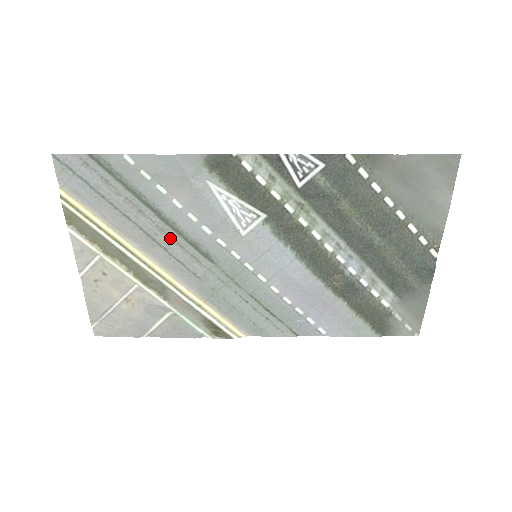
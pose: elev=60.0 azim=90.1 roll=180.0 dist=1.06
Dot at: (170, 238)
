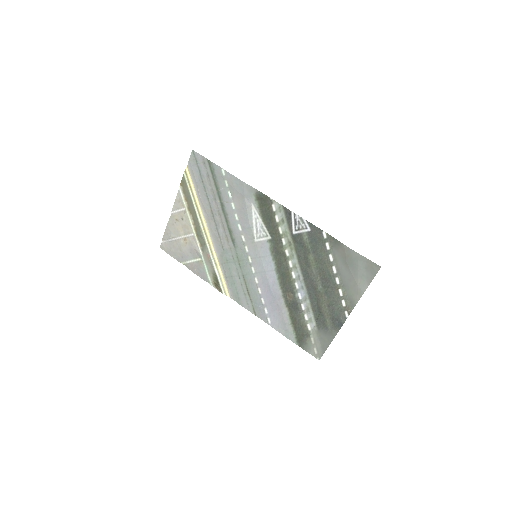
Dot at: (221, 220)
